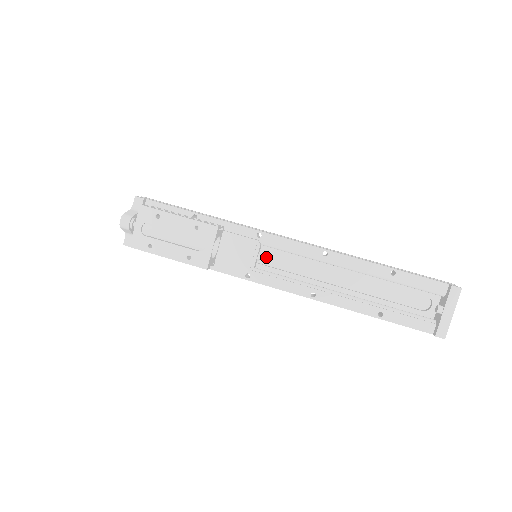
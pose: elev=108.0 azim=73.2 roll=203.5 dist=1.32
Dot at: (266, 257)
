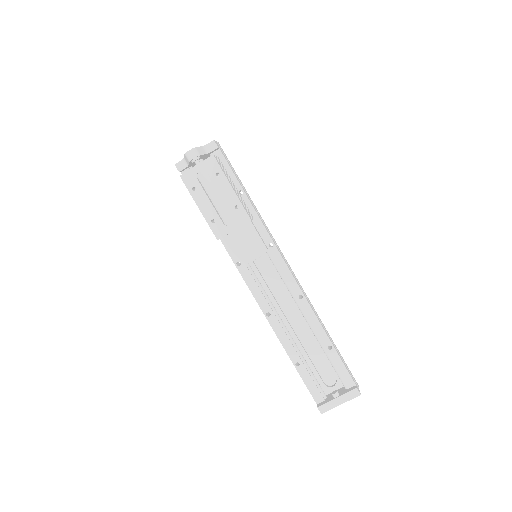
Dot at: (261, 261)
